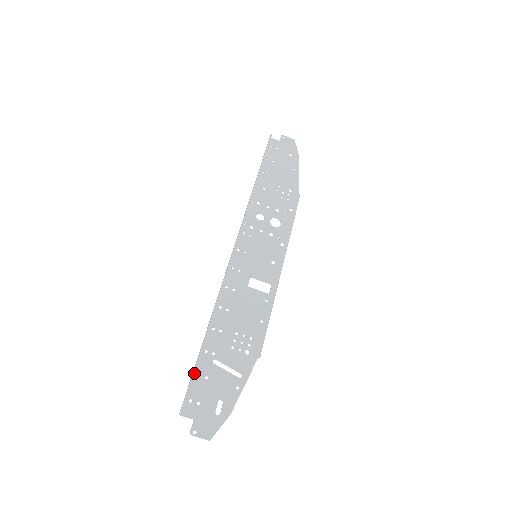
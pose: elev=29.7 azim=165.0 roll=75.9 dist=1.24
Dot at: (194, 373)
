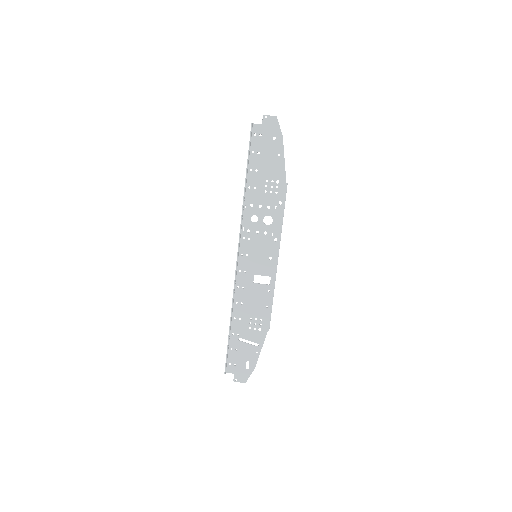
Dot at: (227, 352)
